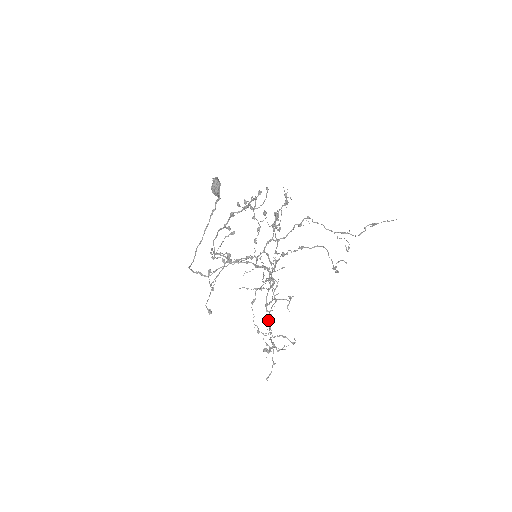
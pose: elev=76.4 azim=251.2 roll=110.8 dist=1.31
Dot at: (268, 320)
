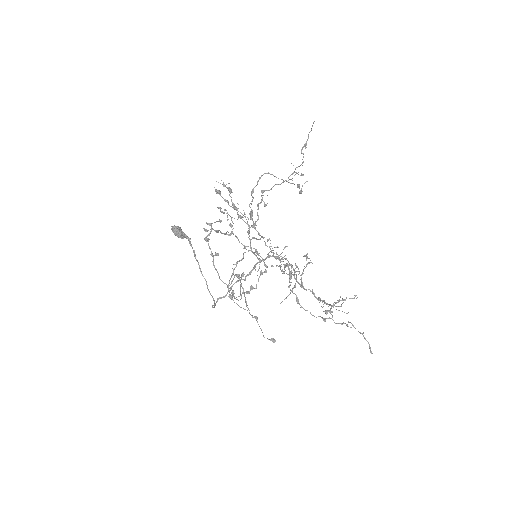
Dot at: (315, 296)
